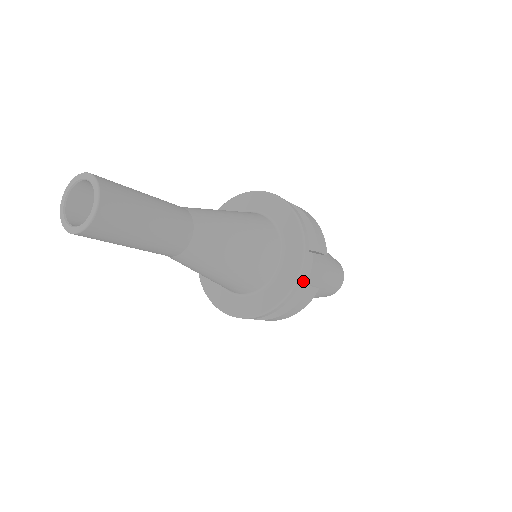
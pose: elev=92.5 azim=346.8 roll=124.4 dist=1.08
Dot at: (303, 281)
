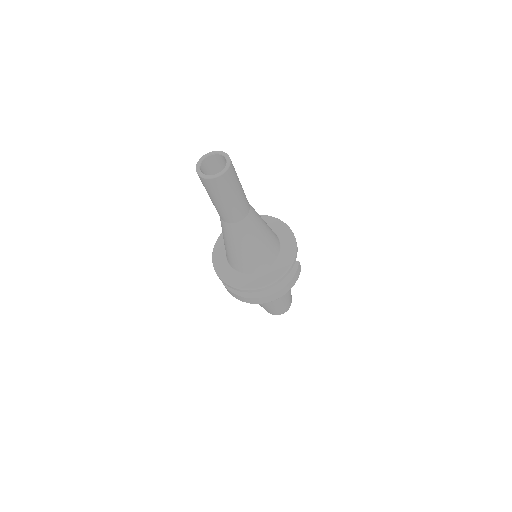
Dot at: occluded
